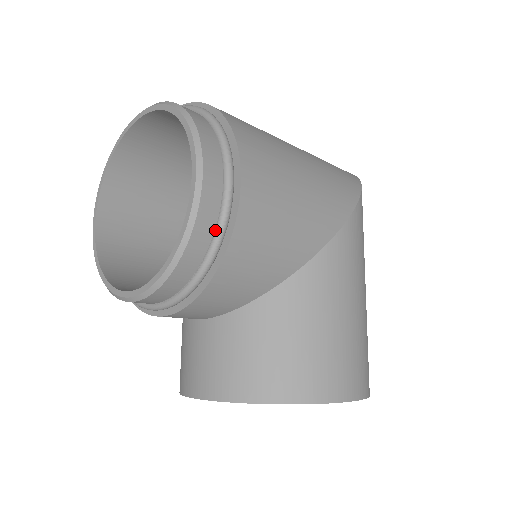
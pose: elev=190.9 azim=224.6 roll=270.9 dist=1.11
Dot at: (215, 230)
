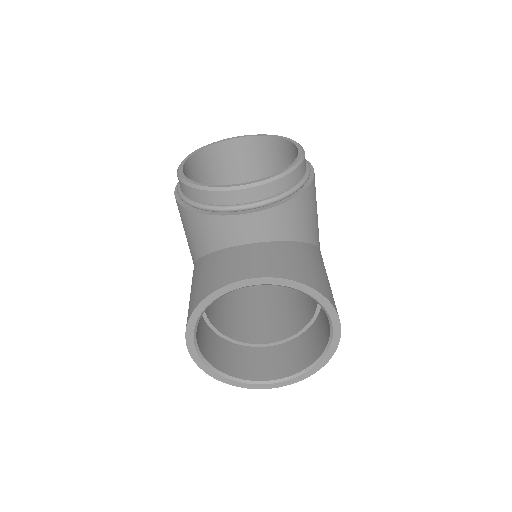
Dot at: (304, 176)
